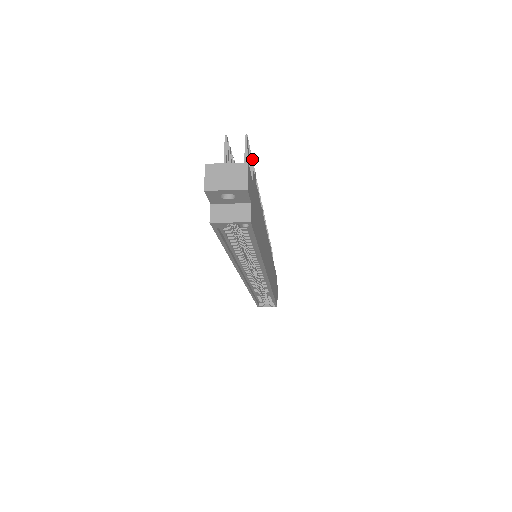
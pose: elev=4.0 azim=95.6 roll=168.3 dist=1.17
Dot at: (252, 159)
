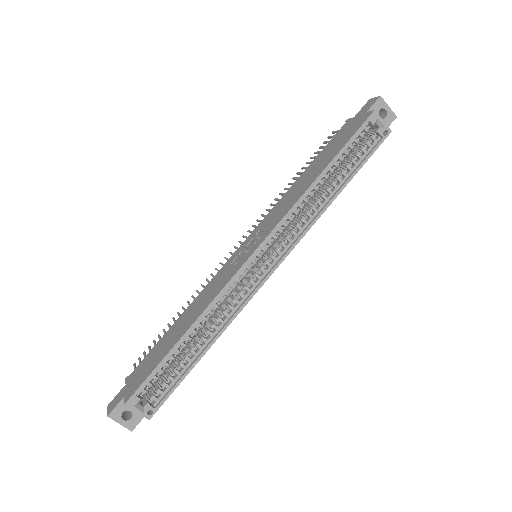
Dot at: occluded
